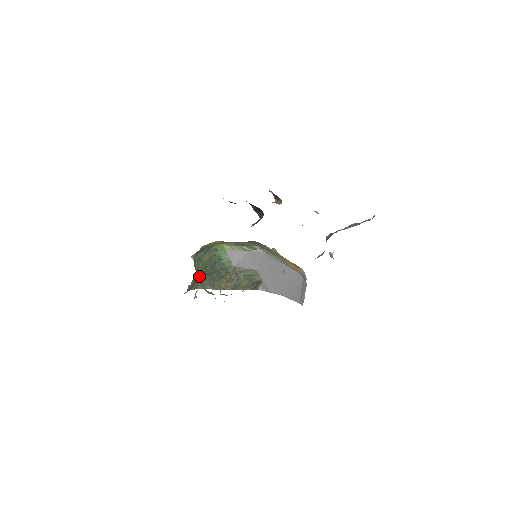
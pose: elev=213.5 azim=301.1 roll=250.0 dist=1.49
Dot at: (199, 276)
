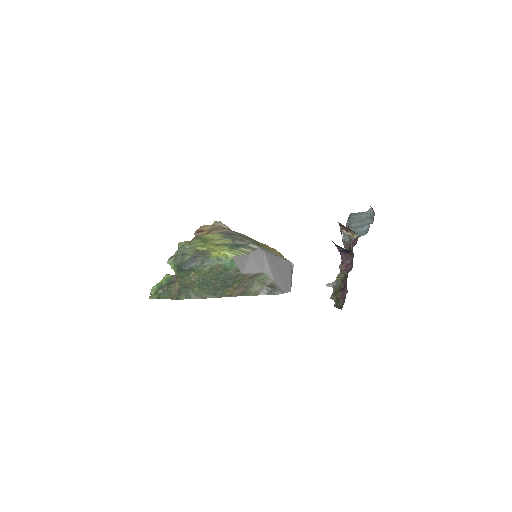
Dot at: (192, 286)
